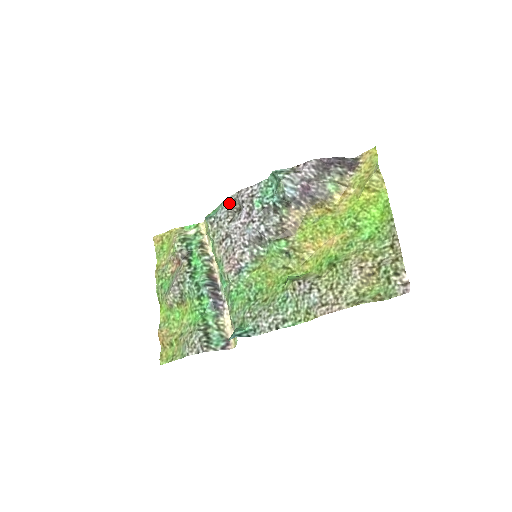
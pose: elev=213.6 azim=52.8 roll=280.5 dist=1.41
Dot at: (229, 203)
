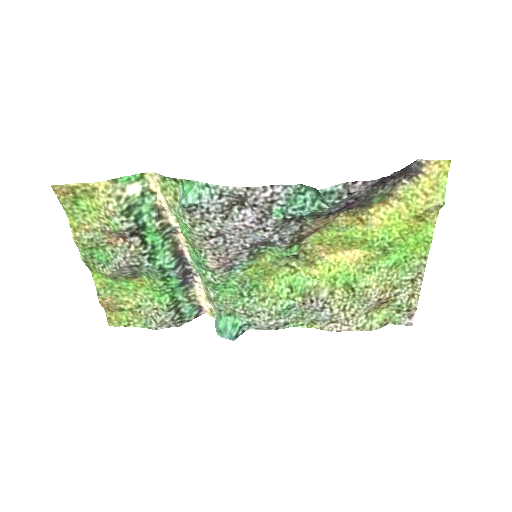
Dot at: (226, 195)
